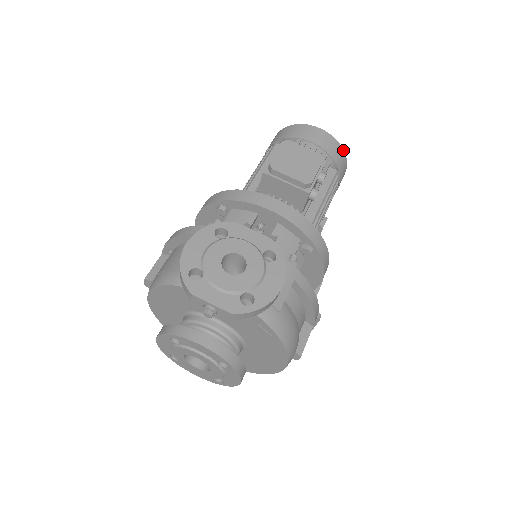
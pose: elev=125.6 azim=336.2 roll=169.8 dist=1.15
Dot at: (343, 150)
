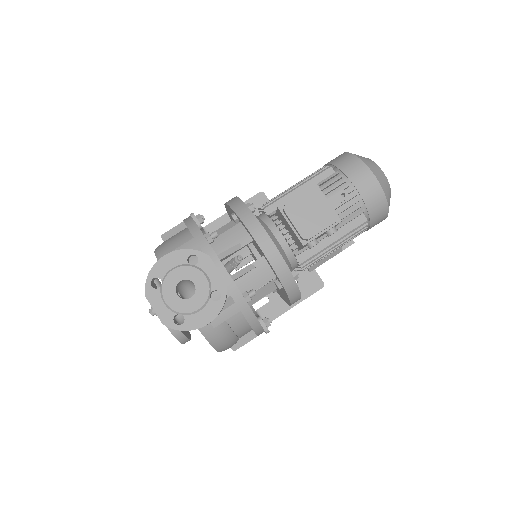
Dot at: (387, 203)
